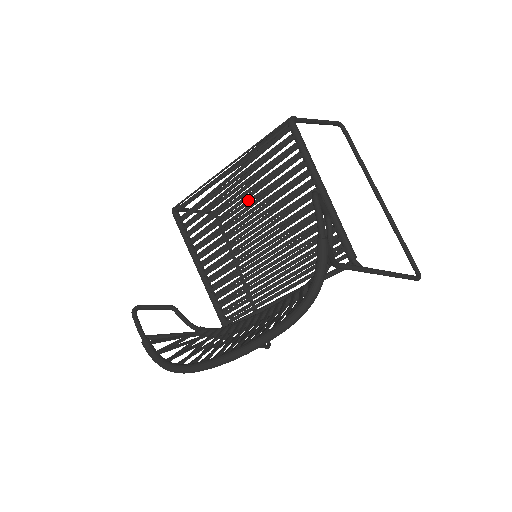
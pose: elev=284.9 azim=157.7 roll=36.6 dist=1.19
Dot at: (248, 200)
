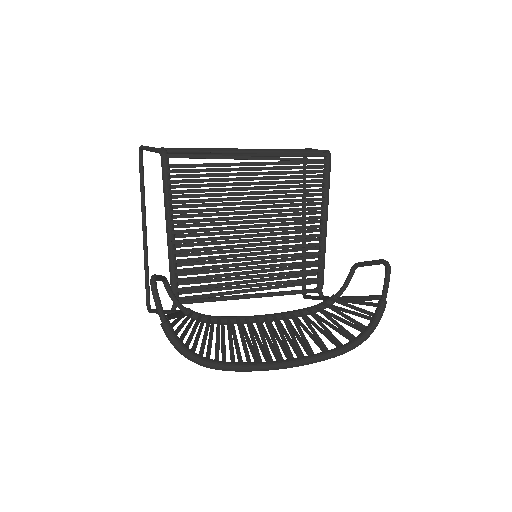
Dot at: (259, 196)
